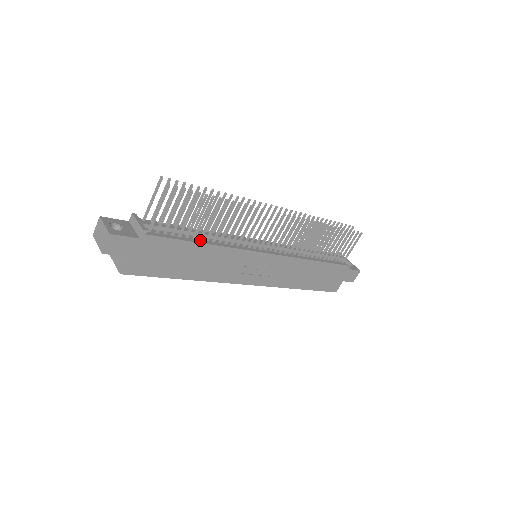
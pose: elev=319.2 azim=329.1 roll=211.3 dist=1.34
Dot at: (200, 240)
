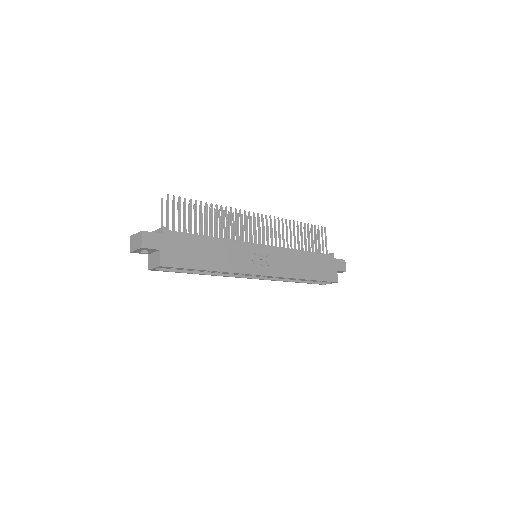
Dot at: (207, 237)
